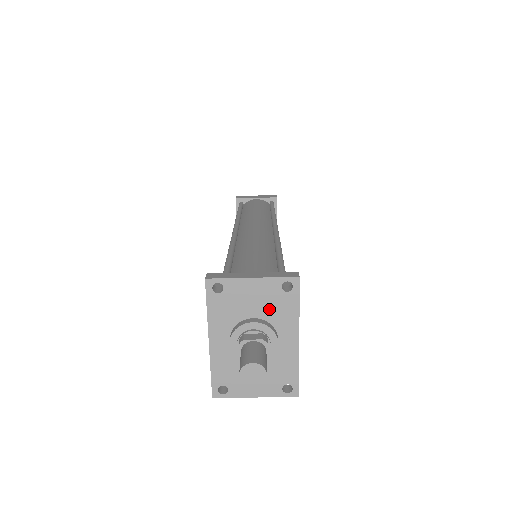
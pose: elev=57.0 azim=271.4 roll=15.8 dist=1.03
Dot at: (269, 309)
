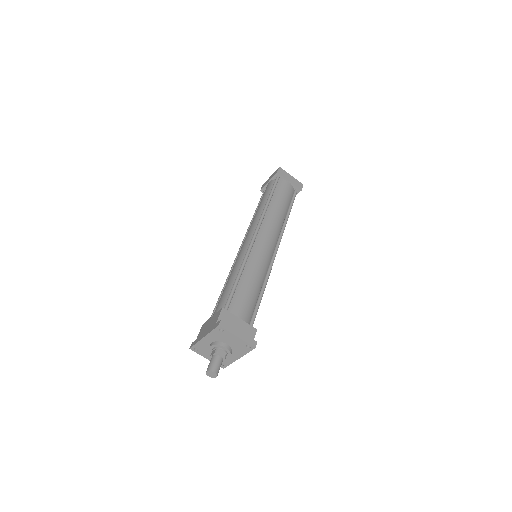
Dot at: (235, 346)
